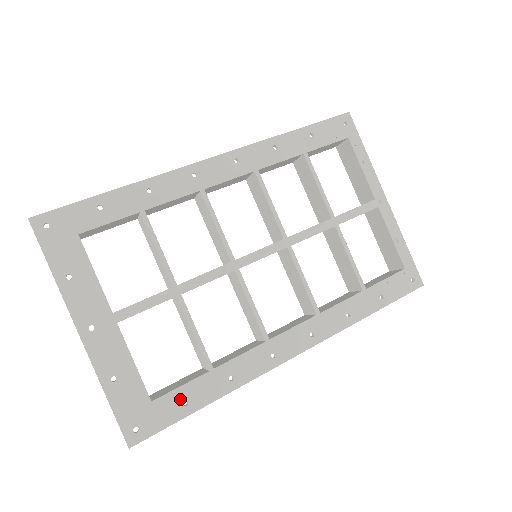
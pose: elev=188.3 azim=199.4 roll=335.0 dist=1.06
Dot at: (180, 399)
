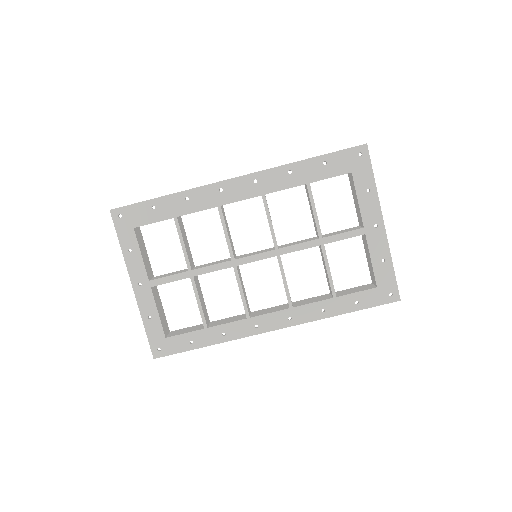
Dot at: (188, 339)
